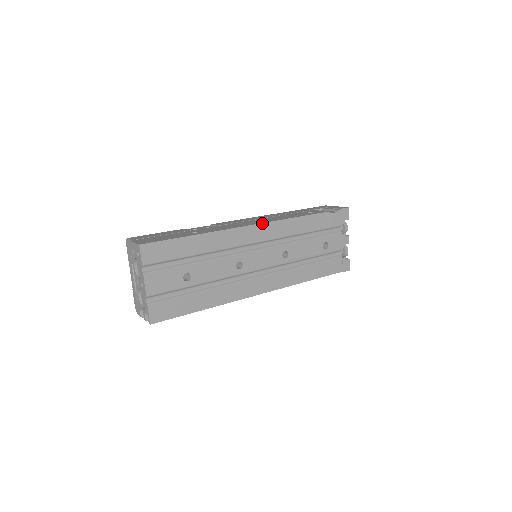
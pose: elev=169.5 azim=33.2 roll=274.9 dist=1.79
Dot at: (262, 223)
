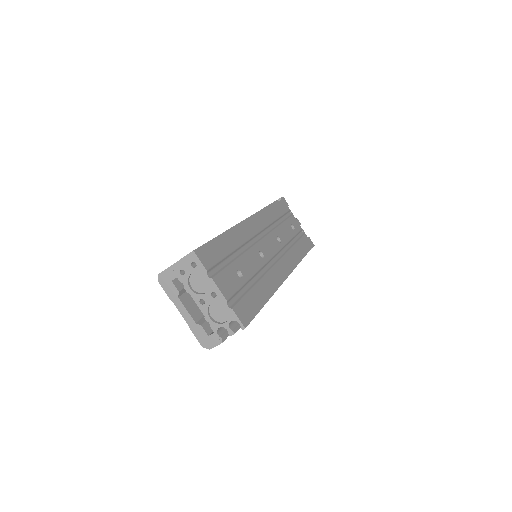
Dot at: (251, 216)
